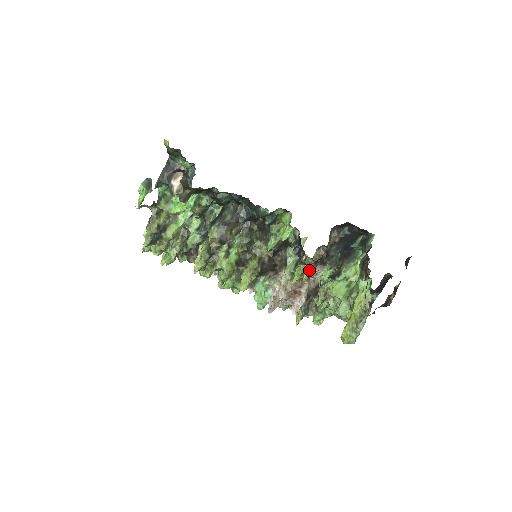
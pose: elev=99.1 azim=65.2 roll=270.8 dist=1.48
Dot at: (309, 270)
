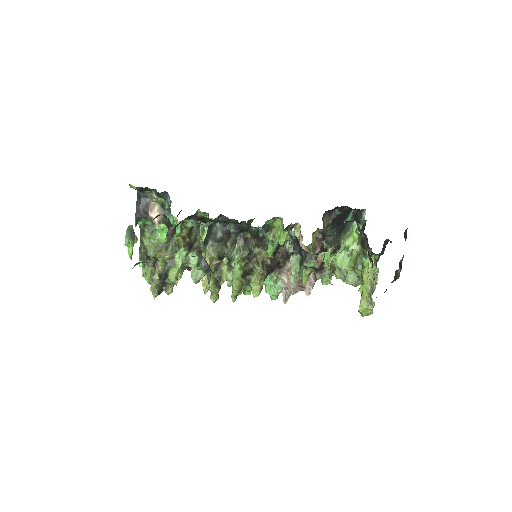
Dot at: (316, 270)
